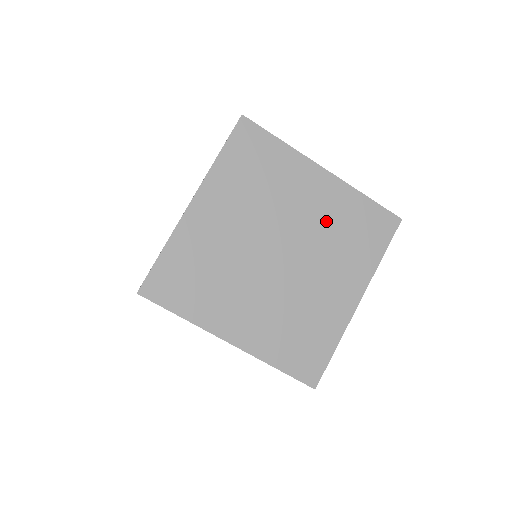
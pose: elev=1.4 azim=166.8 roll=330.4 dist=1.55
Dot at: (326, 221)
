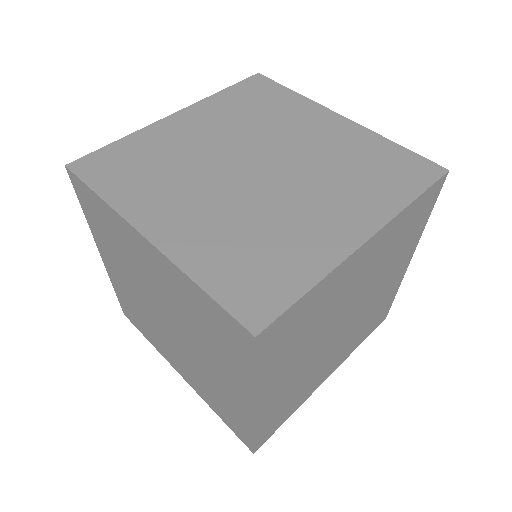
Dot at: (377, 264)
